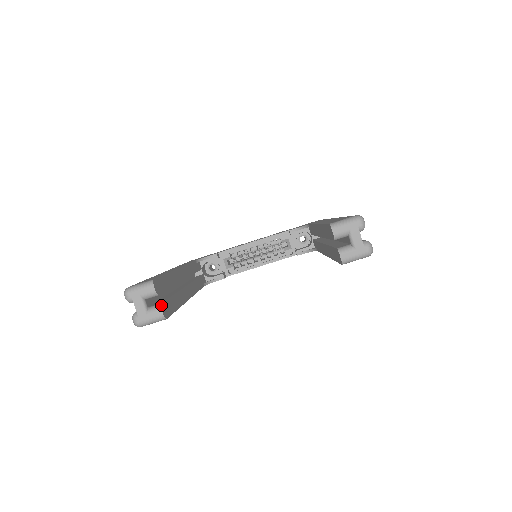
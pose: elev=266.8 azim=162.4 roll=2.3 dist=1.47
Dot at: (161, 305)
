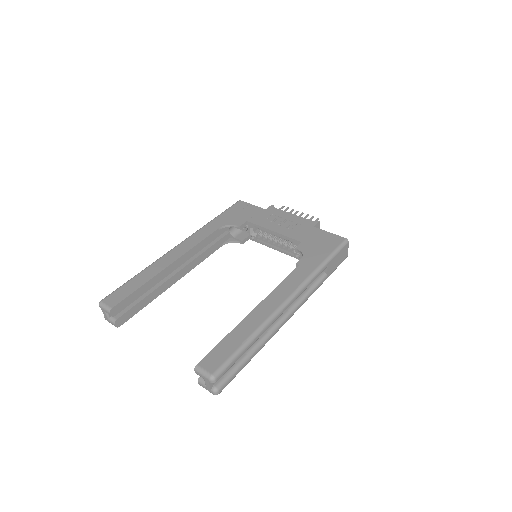
Dot at: (116, 321)
